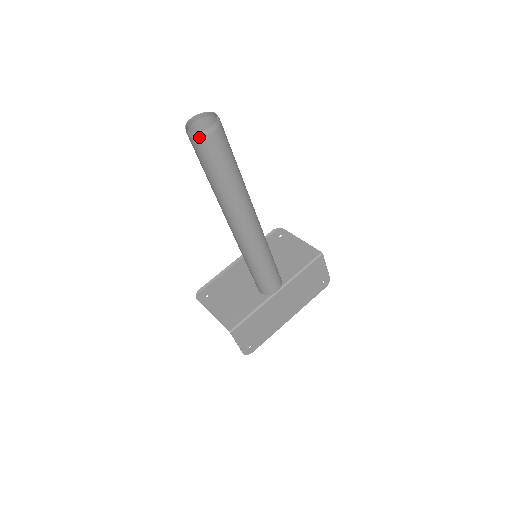
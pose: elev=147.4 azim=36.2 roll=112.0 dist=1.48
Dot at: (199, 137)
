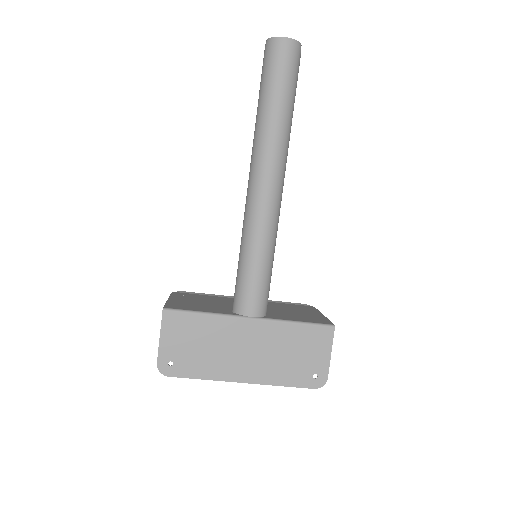
Dot at: (271, 43)
